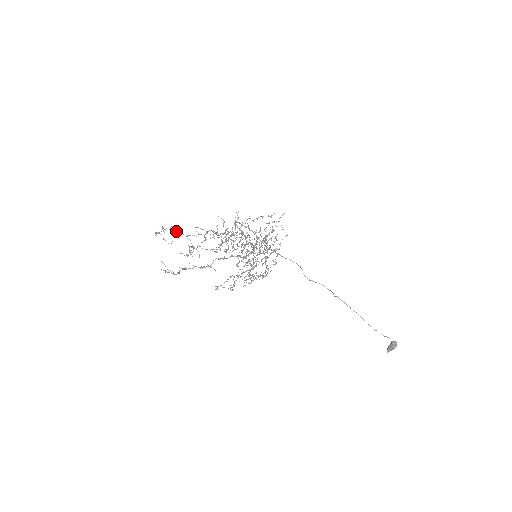
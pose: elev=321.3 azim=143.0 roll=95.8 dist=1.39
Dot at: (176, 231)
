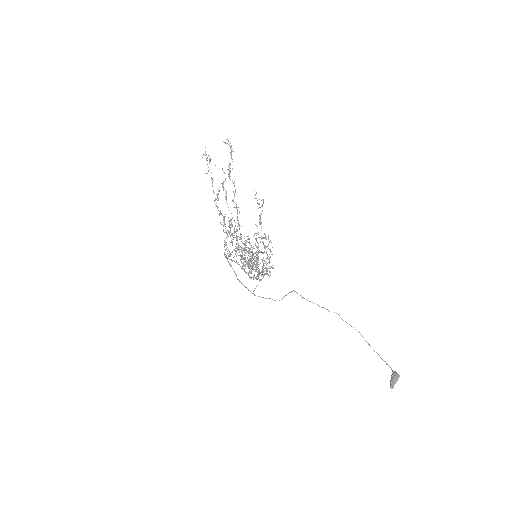
Dot at: occluded
